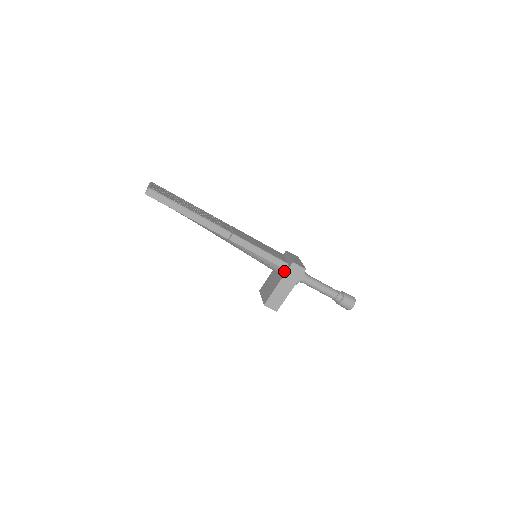
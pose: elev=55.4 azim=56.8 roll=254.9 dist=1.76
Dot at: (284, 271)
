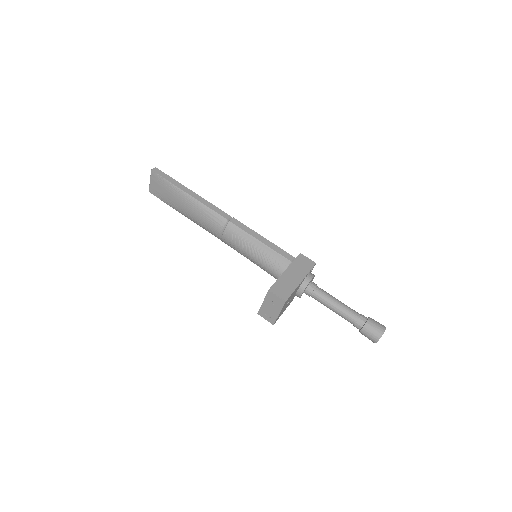
Dot at: occluded
